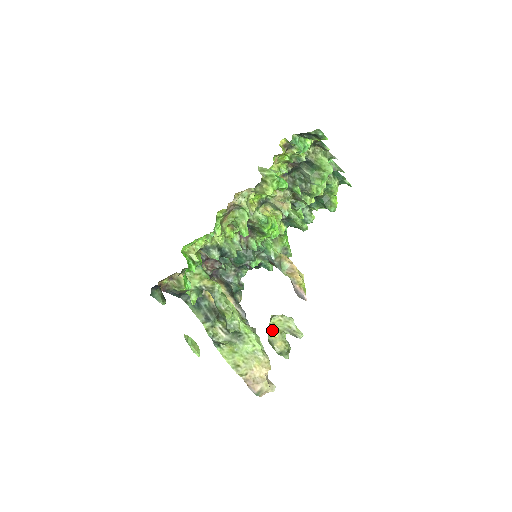
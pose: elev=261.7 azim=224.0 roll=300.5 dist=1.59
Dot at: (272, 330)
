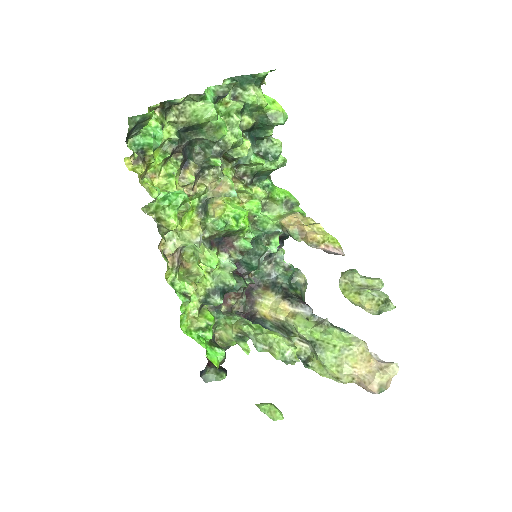
Dot at: (349, 298)
